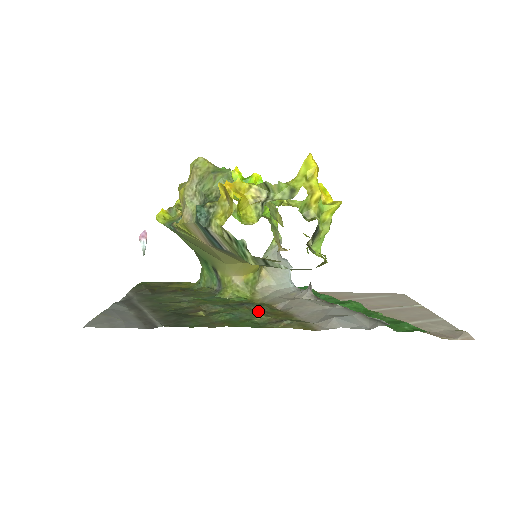
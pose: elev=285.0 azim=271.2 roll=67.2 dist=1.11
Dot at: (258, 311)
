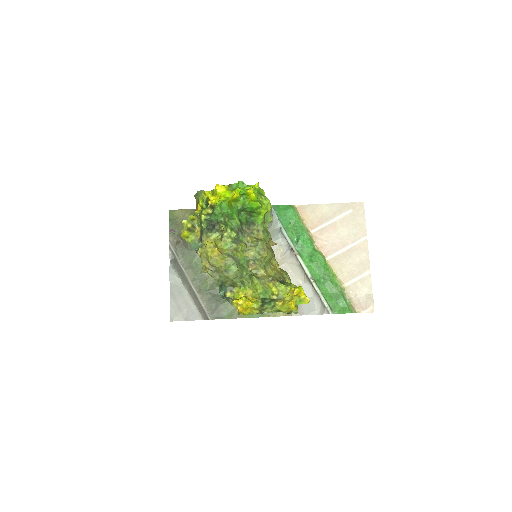
Dot at: occluded
